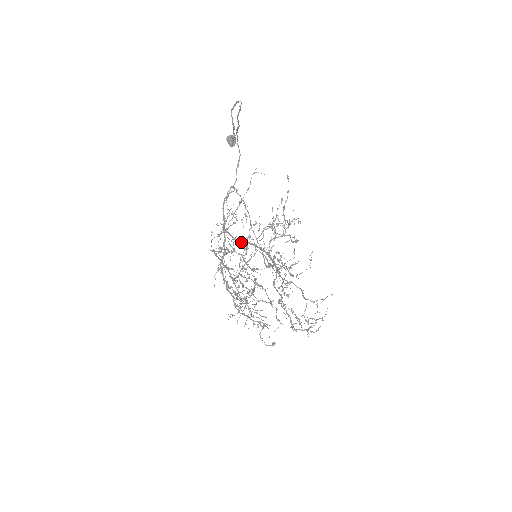
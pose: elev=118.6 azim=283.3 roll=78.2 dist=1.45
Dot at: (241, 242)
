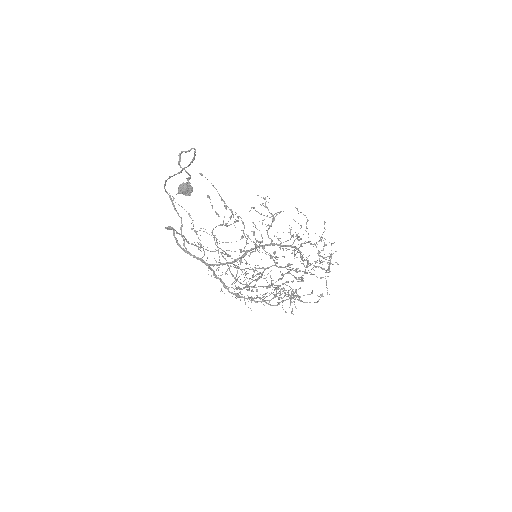
Dot at: occluded
